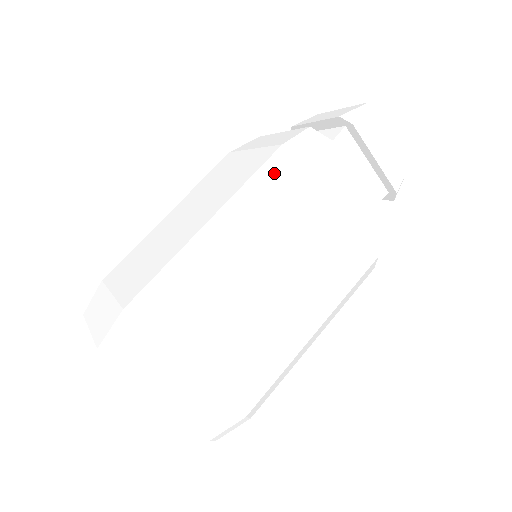
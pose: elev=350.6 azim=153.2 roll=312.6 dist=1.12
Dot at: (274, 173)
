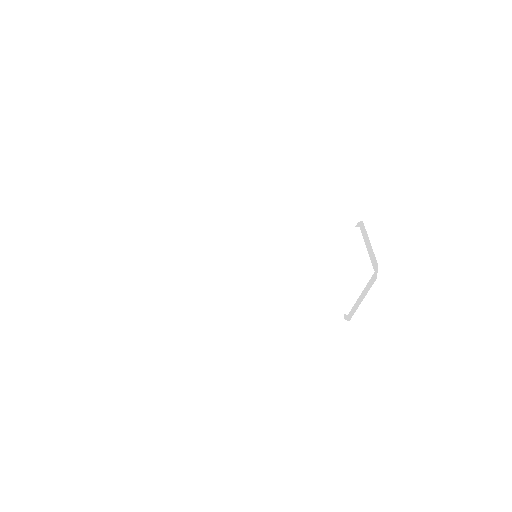
Dot at: (311, 258)
